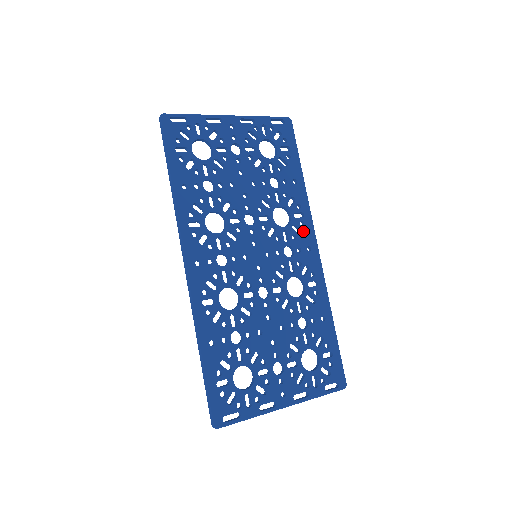
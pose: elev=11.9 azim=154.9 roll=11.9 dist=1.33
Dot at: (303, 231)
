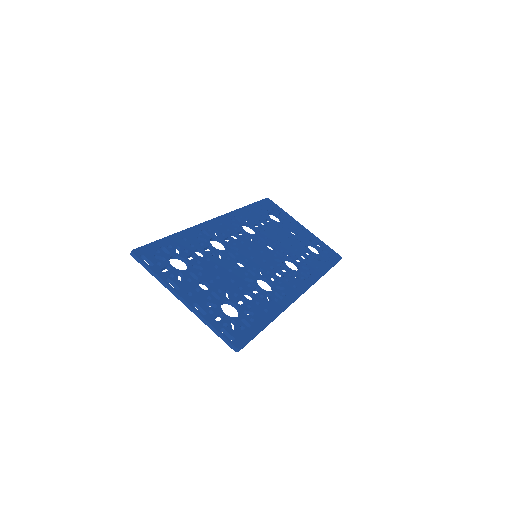
Dot at: (300, 280)
